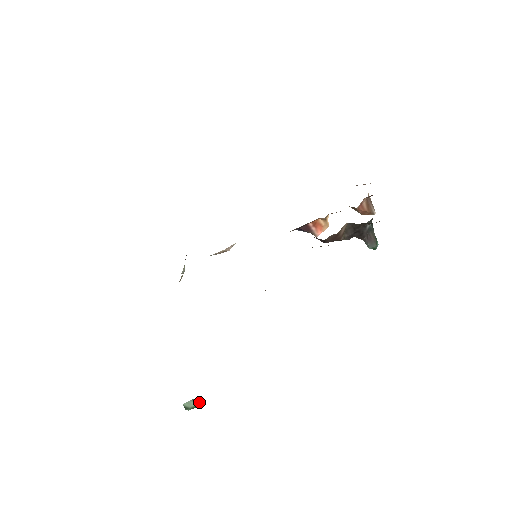
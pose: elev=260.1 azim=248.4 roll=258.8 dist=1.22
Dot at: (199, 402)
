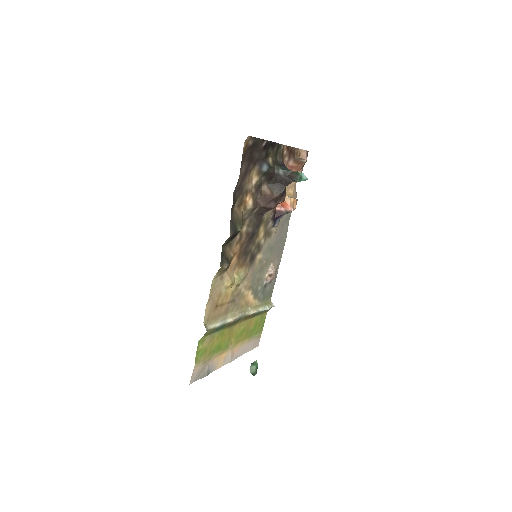
Dot at: (255, 363)
